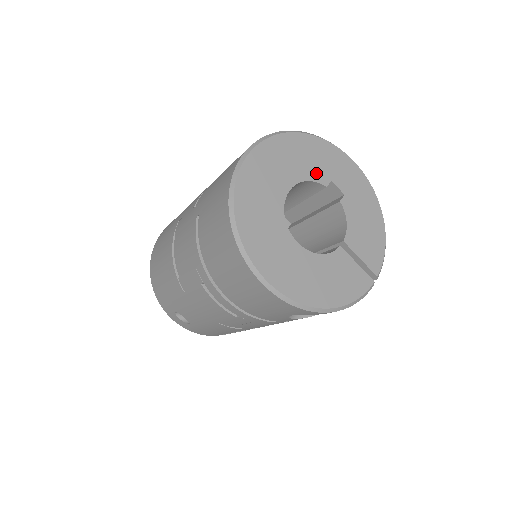
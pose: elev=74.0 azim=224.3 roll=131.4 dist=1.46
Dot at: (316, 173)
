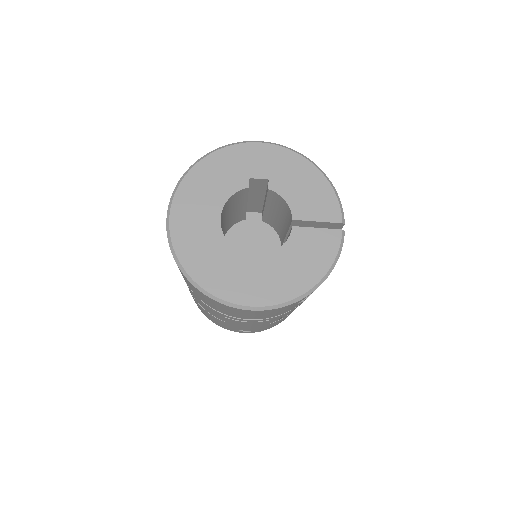
Dot at: (232, 184)
